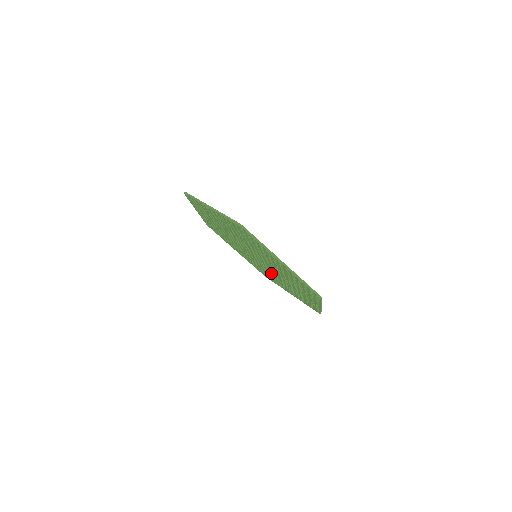
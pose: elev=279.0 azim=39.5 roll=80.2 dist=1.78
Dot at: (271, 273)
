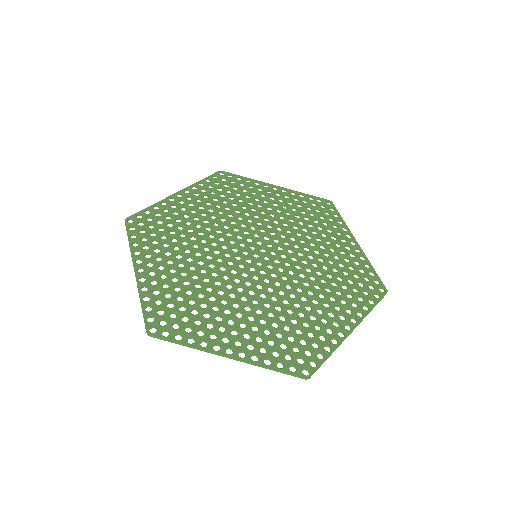
Dot at: (264, 225)
